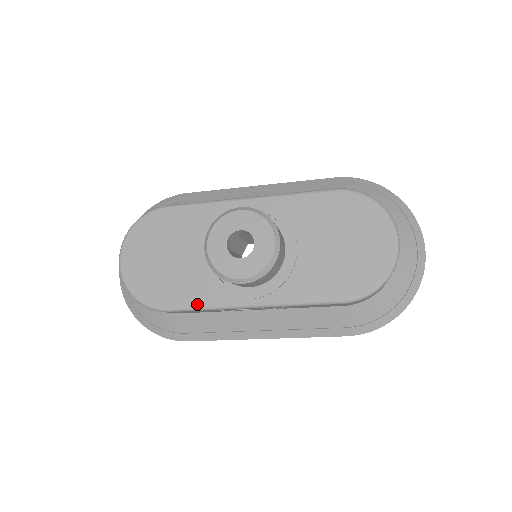
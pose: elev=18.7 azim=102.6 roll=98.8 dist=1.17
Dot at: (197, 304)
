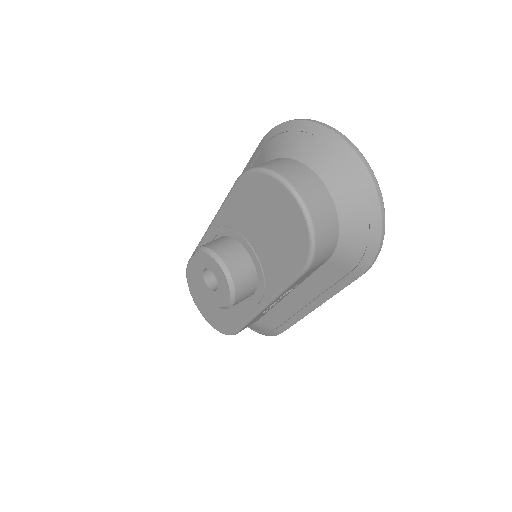
Dot at: (242, 321)
